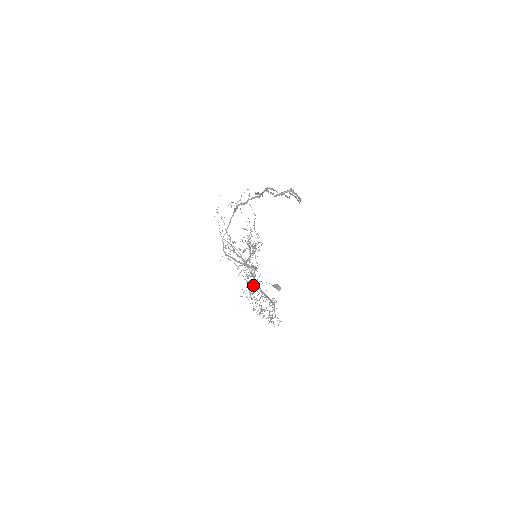
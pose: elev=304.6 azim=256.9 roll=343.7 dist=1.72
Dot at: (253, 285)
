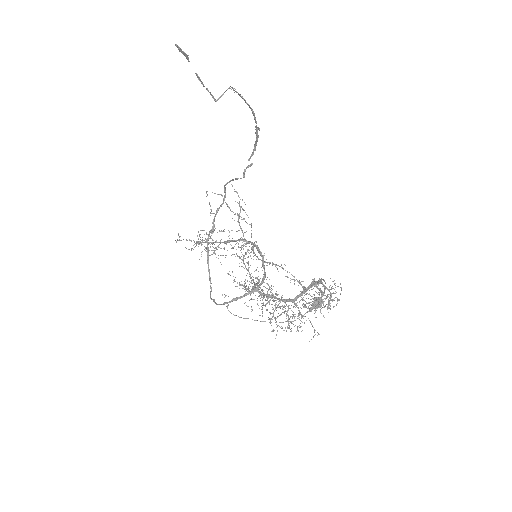
Dot at: (278, 304)
